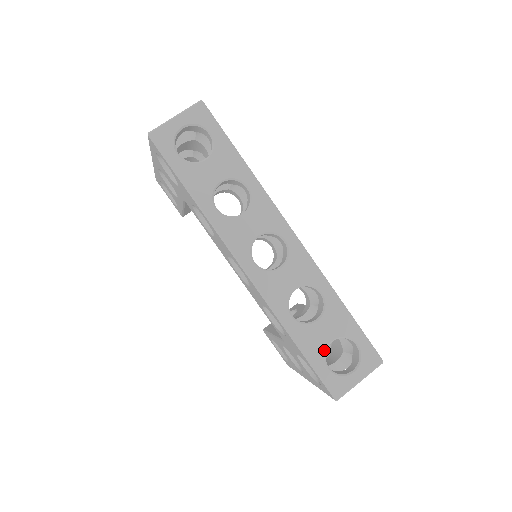
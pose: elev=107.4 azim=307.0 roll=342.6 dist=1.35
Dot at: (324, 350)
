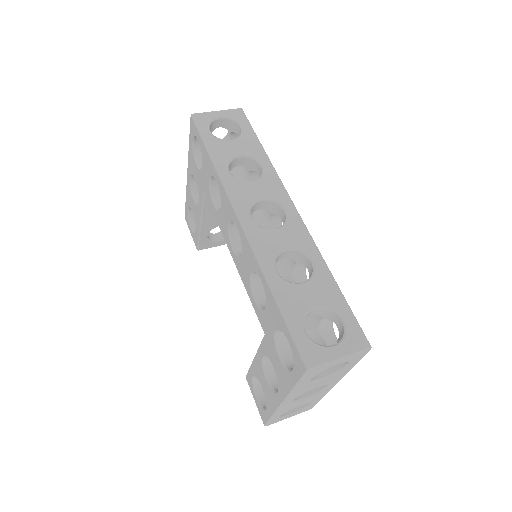
Dot at: (304, 312)
